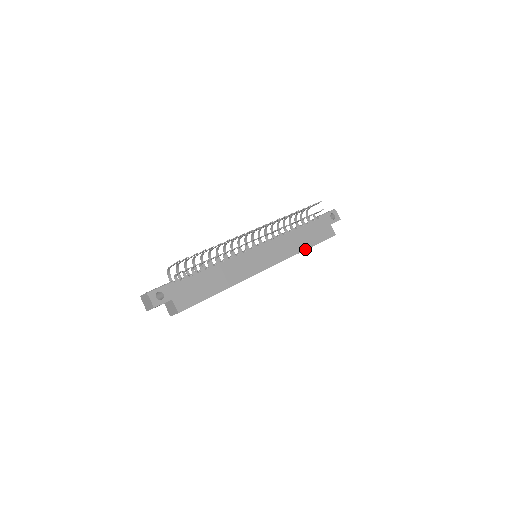
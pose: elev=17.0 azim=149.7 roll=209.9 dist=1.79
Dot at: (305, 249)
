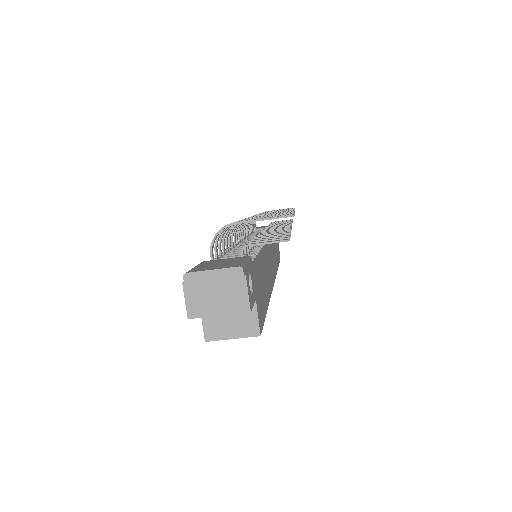
Dot at: occluded
